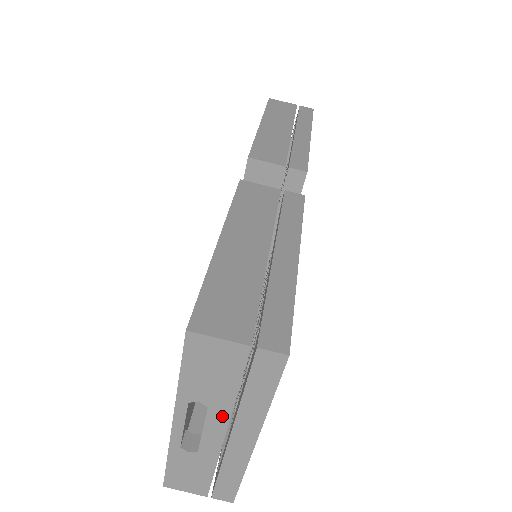
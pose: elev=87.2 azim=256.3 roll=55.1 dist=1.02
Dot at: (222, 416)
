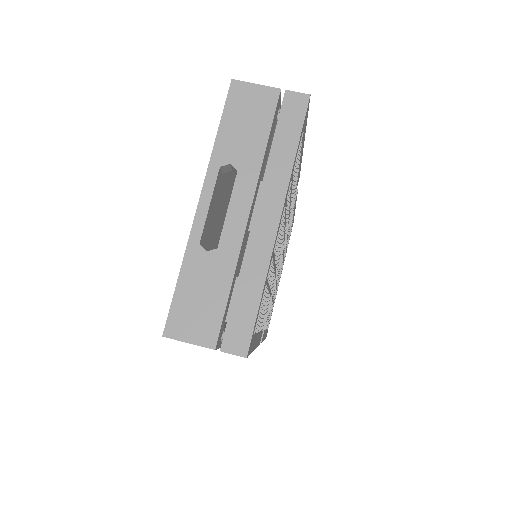
Dot at: (249, 182)
